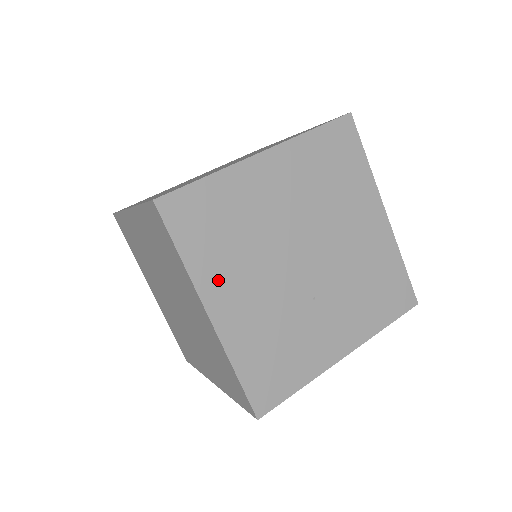
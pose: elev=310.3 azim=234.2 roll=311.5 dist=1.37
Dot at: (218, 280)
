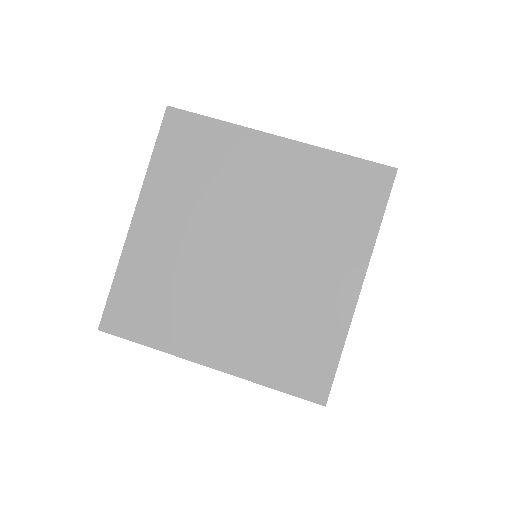
Dot at: occluded
